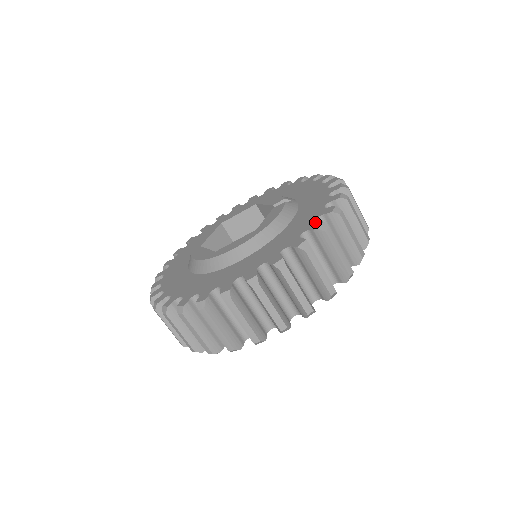
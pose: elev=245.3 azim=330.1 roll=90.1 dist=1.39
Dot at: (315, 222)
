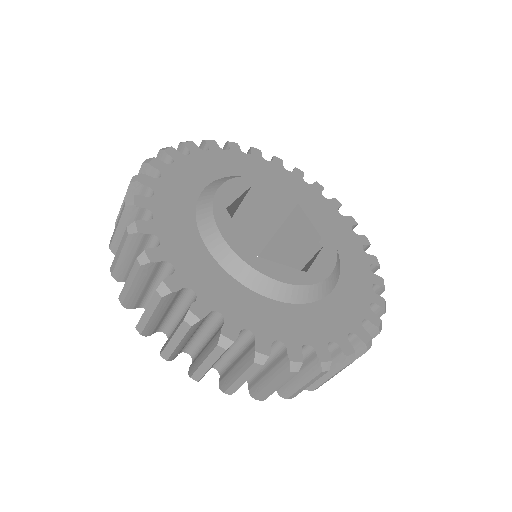
Dot at: (363, 327)
